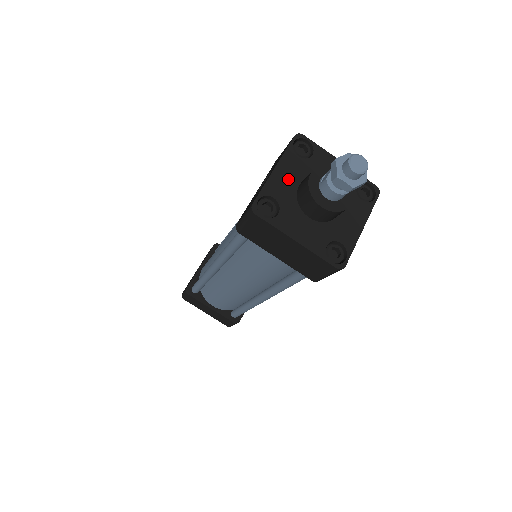
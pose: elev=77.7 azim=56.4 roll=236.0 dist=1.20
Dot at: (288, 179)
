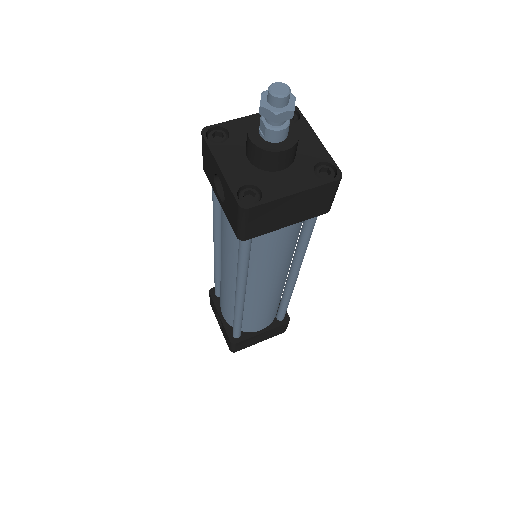
Dot at: (236, 164)
